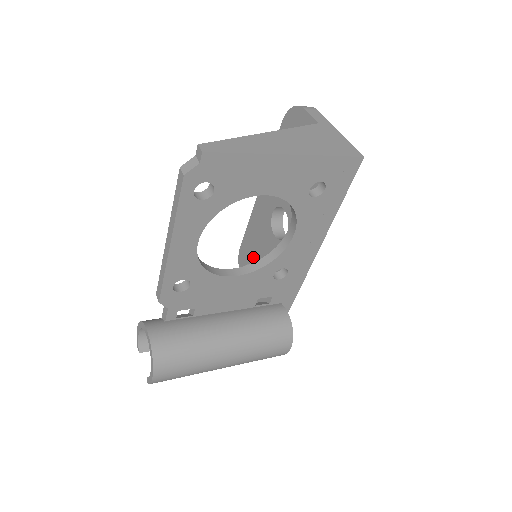
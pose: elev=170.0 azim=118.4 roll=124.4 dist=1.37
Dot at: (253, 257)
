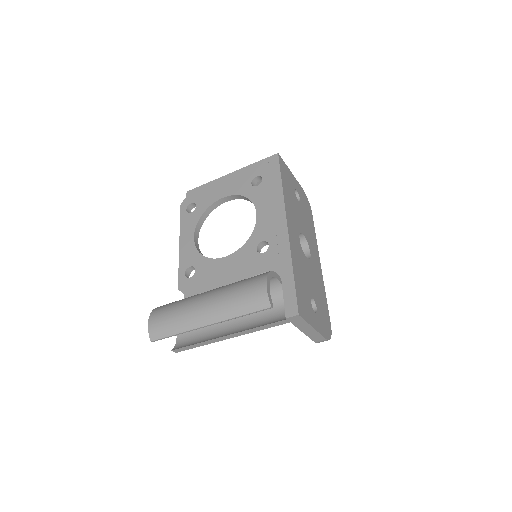
Dot at: occluded
